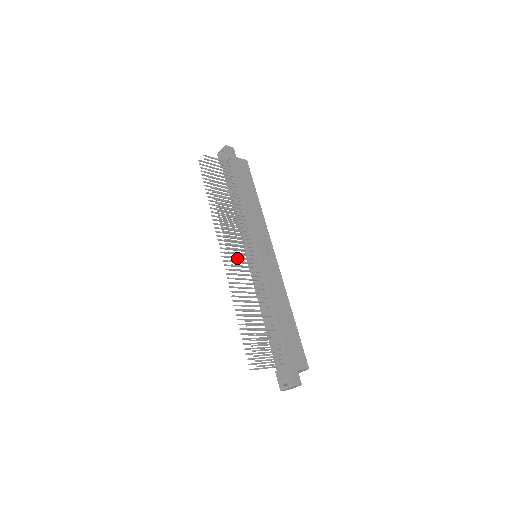
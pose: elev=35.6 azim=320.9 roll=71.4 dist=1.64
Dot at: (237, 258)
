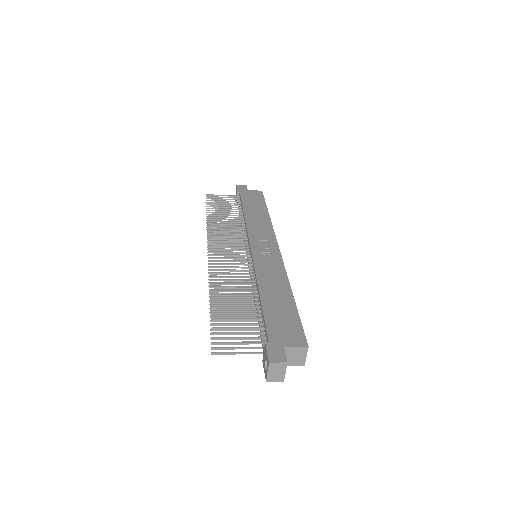
Dot at: occluded
